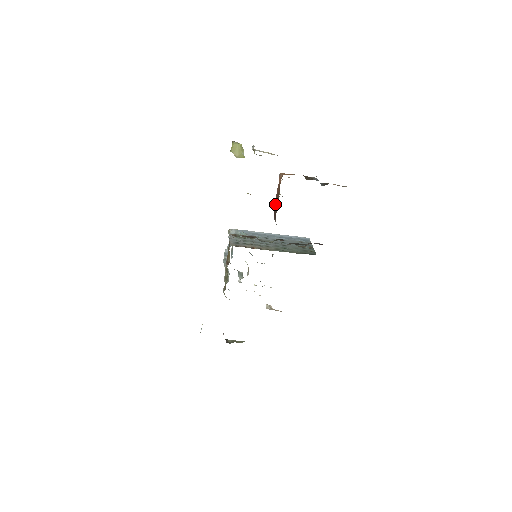
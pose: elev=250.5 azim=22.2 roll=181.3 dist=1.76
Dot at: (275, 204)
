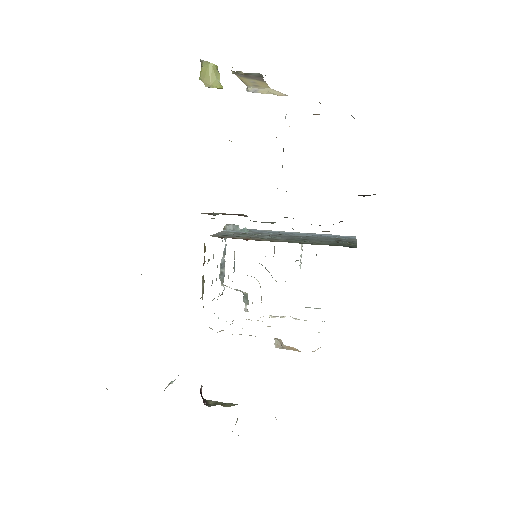
Dot at: occluded
